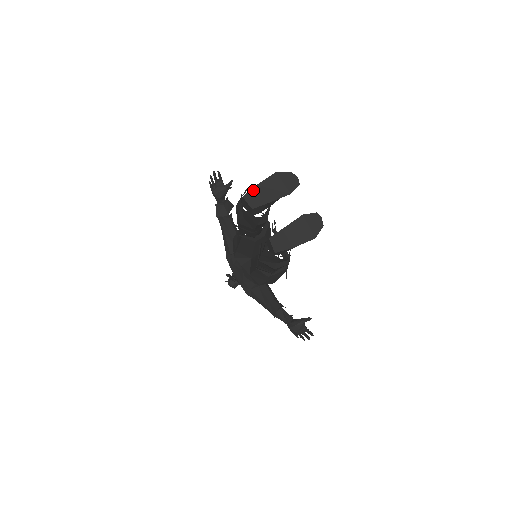
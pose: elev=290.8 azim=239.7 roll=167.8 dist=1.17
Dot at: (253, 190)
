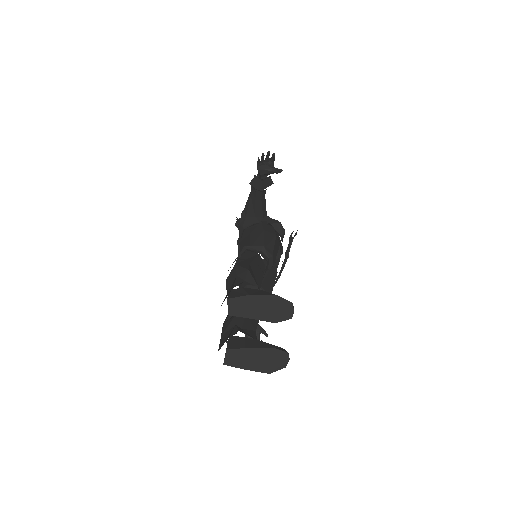
Dot at: (242, 298)
